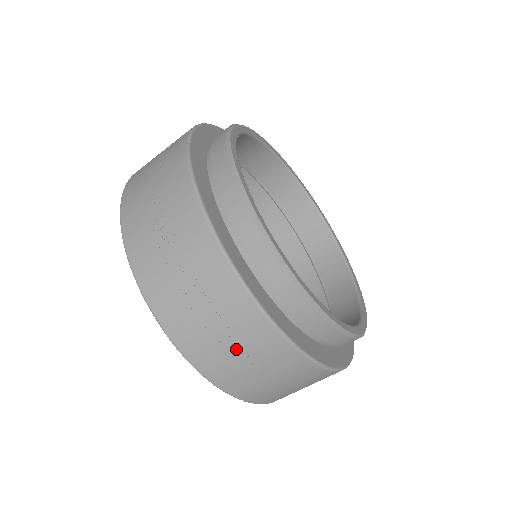
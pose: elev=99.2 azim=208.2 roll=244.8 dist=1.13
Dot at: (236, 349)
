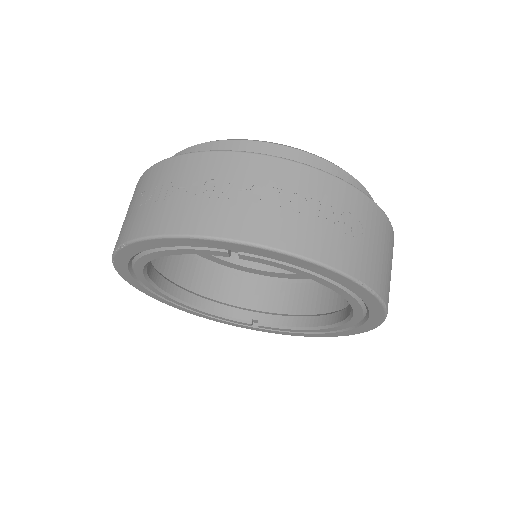
Dot at: (332, 218)
